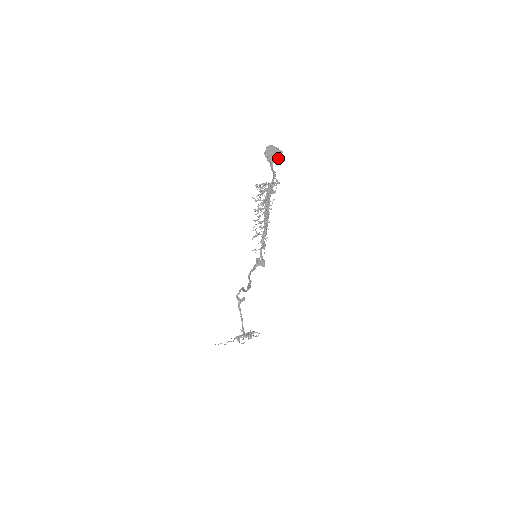
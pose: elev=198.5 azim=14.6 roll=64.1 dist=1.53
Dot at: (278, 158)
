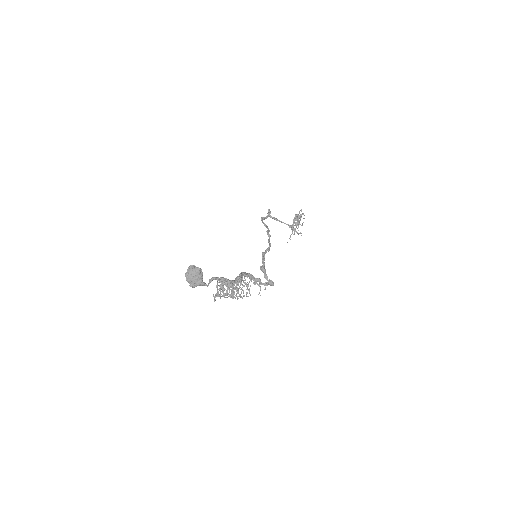
Dot at: (202, 275)
